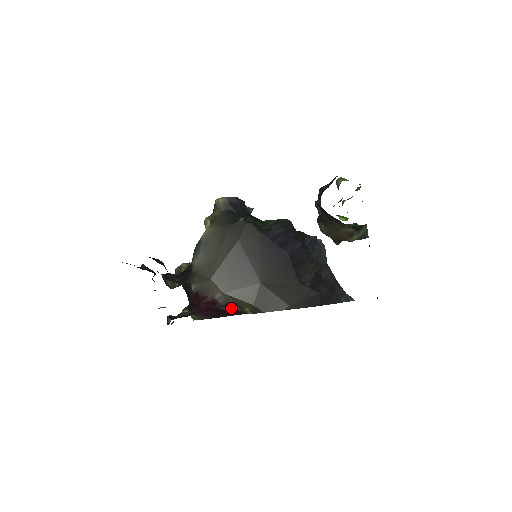
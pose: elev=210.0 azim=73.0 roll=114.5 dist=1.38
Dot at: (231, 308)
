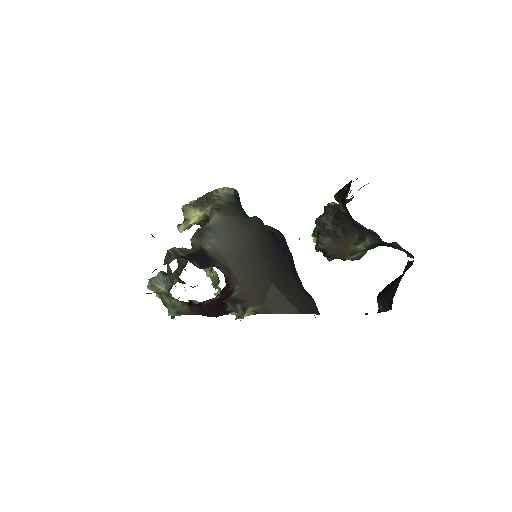
Dot at: occluded
